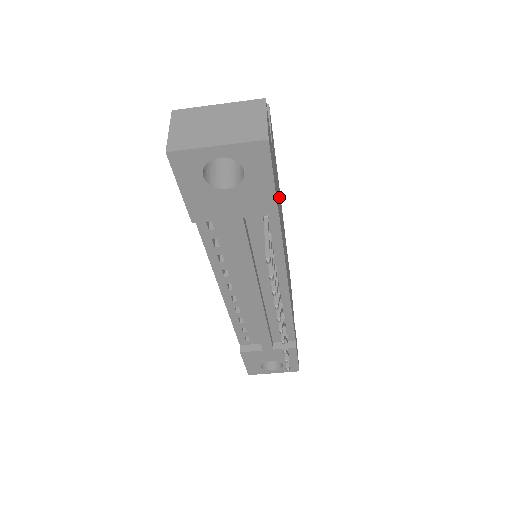
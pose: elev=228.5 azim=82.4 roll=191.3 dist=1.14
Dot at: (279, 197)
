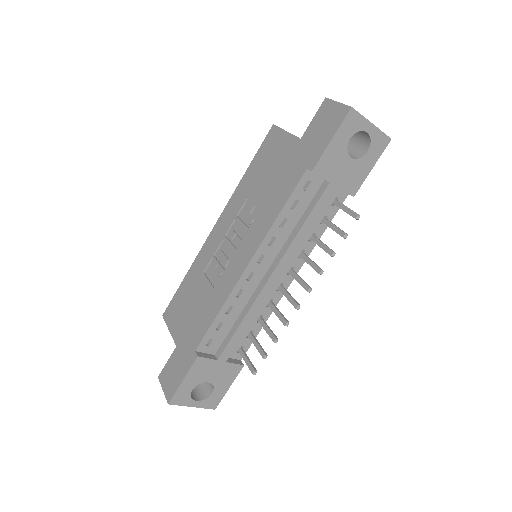
Dot at: occluded
